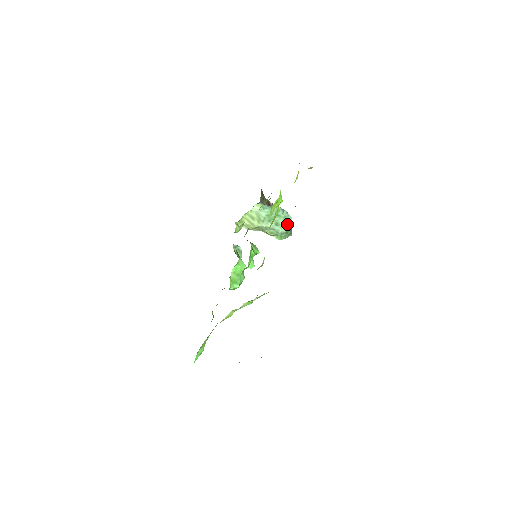
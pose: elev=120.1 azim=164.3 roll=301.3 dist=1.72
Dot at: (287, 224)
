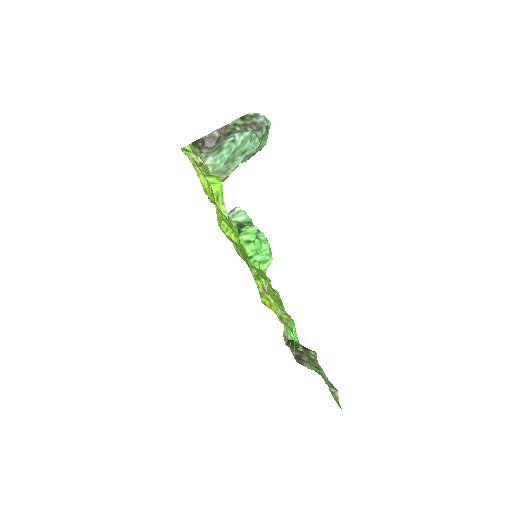
Dot at: (253, 138)
